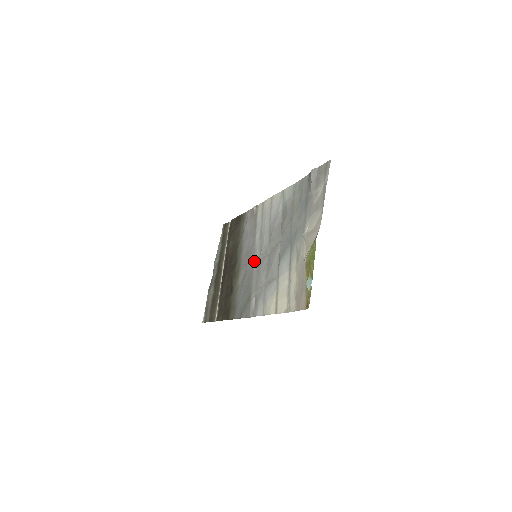
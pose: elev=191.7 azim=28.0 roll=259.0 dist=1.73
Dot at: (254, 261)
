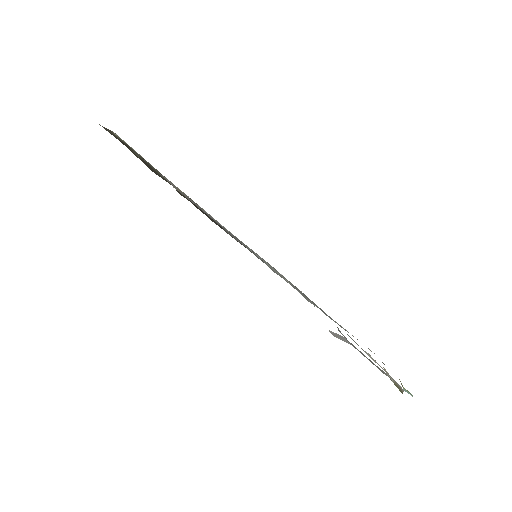
Dot at: occluded
